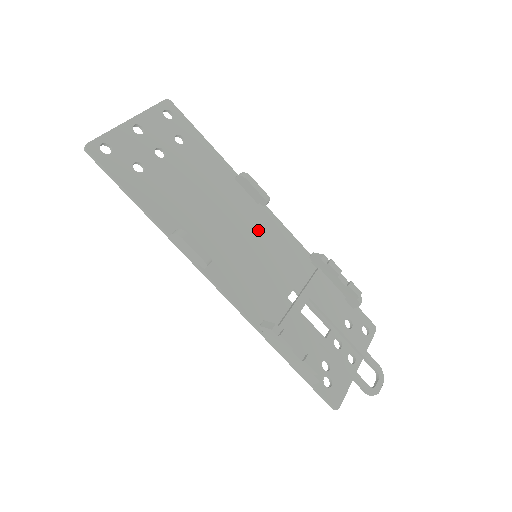
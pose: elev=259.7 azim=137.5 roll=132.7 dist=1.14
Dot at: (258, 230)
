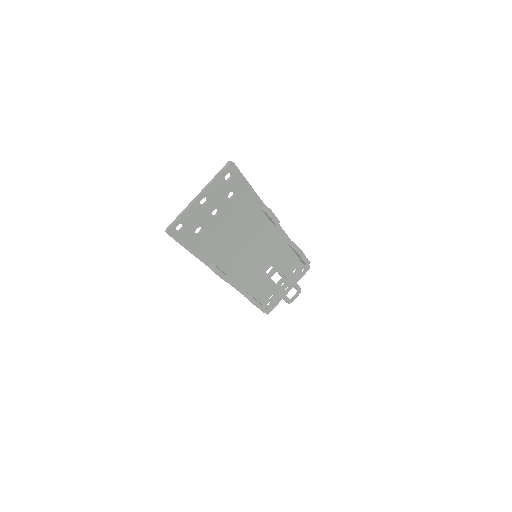
Dot at: (264, 239)
